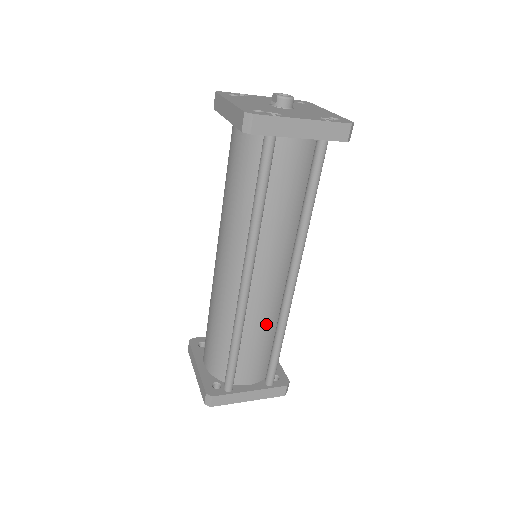
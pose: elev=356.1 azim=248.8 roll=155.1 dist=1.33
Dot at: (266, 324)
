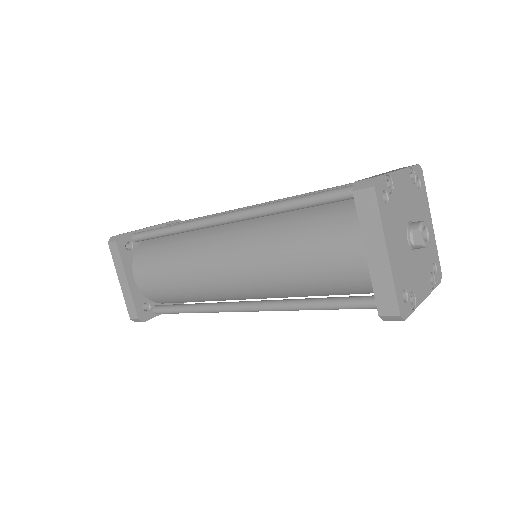
Dot at: occluded
